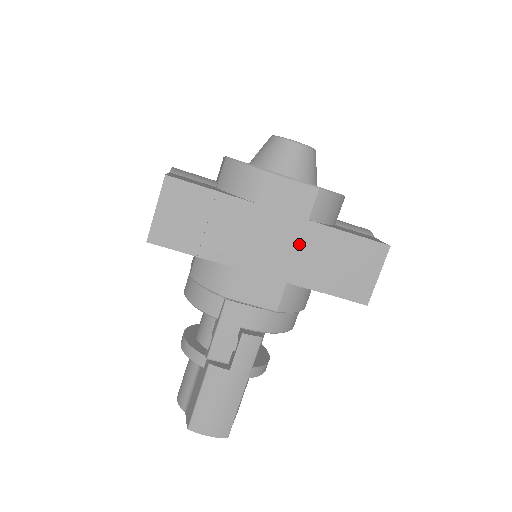
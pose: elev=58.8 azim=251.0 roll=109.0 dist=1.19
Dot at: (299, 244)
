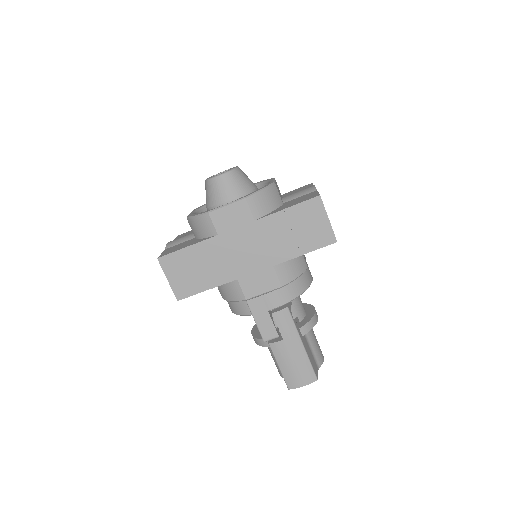
Dot at: (261, 239)
